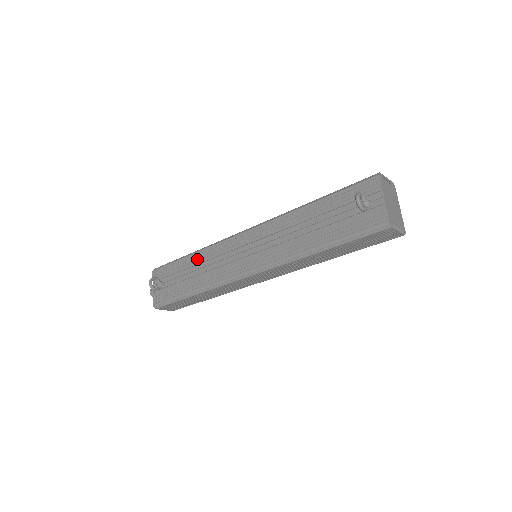
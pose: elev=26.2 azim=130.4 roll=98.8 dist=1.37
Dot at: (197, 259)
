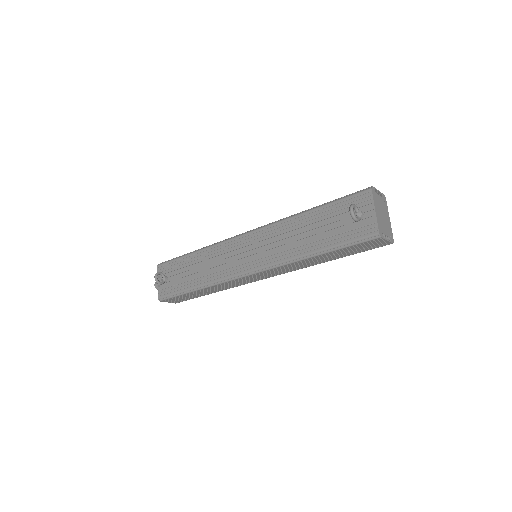
Dot at: (201, 257)
